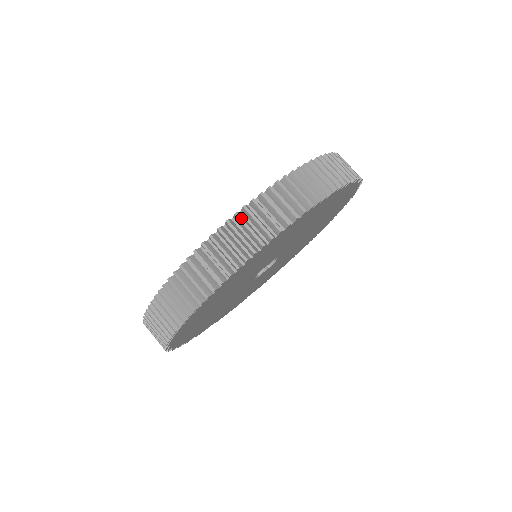
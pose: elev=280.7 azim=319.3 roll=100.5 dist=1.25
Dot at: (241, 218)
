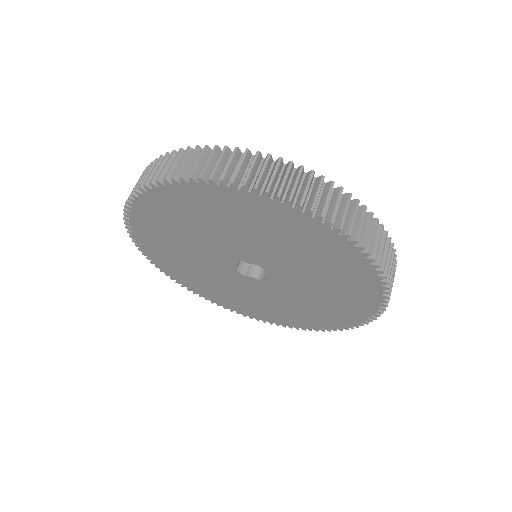
Dot at: (214, 150)
